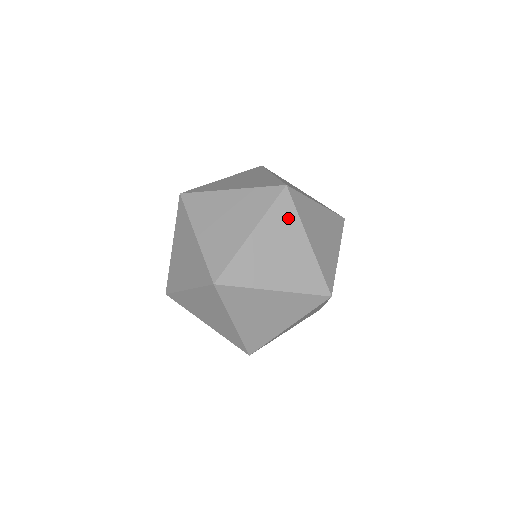
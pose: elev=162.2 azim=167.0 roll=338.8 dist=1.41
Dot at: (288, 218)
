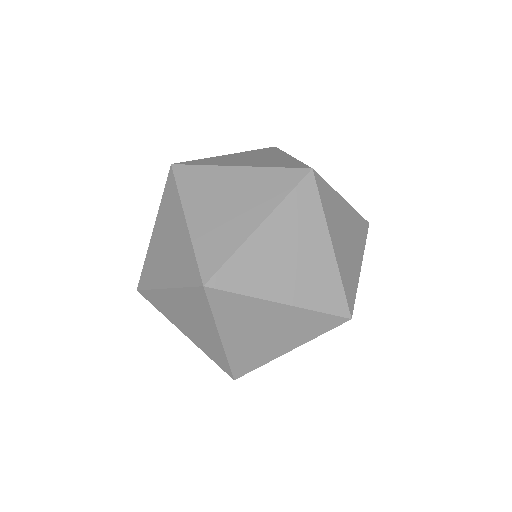
Dot at: (202, 308)
